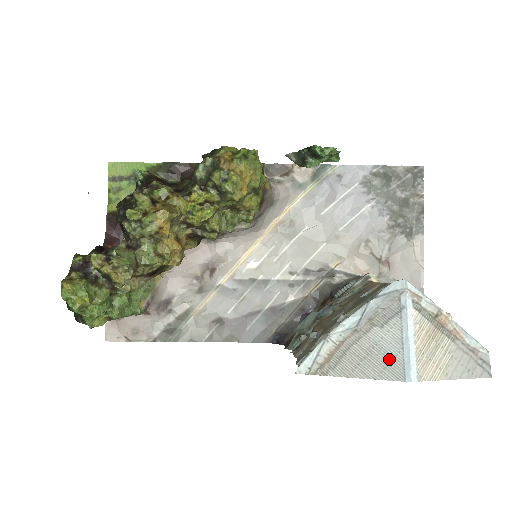
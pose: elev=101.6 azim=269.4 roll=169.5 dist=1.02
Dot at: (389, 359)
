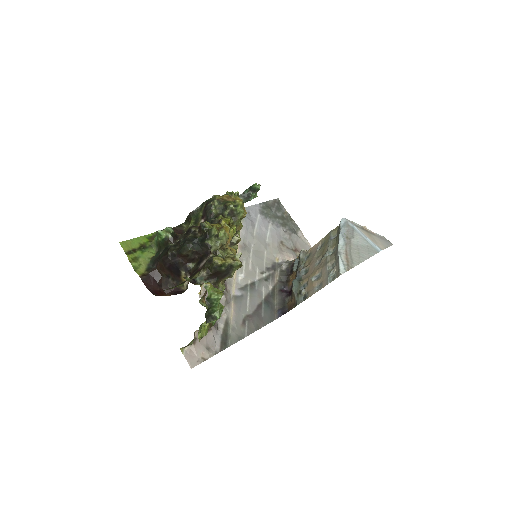
Dot at: (367, 248)
